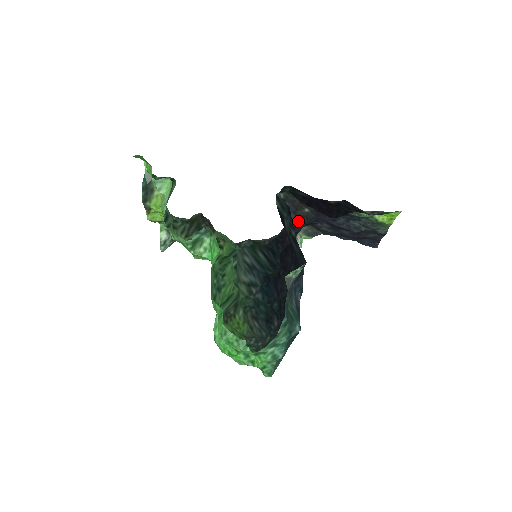
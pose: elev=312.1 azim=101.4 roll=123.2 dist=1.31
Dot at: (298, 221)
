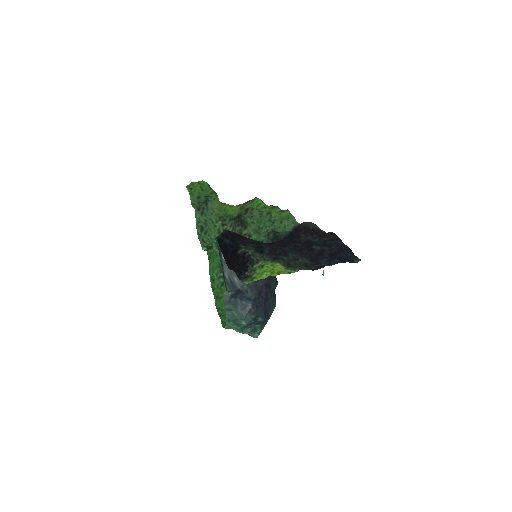
Dot at: occluded
